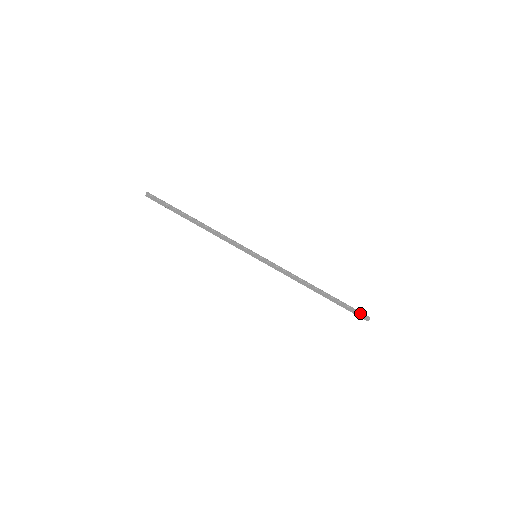
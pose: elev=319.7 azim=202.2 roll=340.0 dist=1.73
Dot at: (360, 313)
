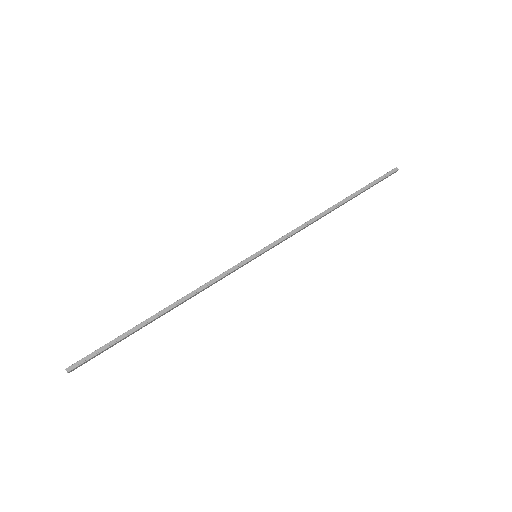
Dot at: (388, 176)
